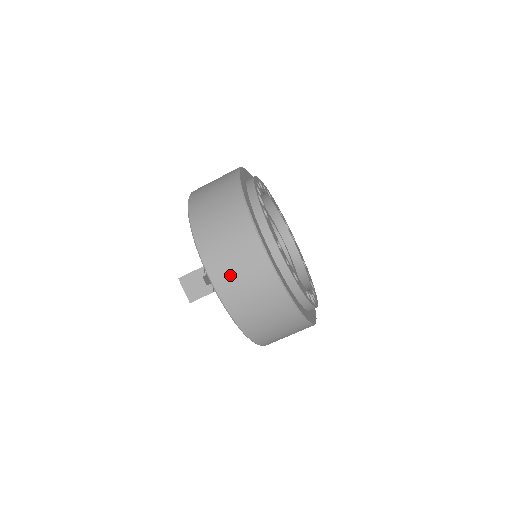
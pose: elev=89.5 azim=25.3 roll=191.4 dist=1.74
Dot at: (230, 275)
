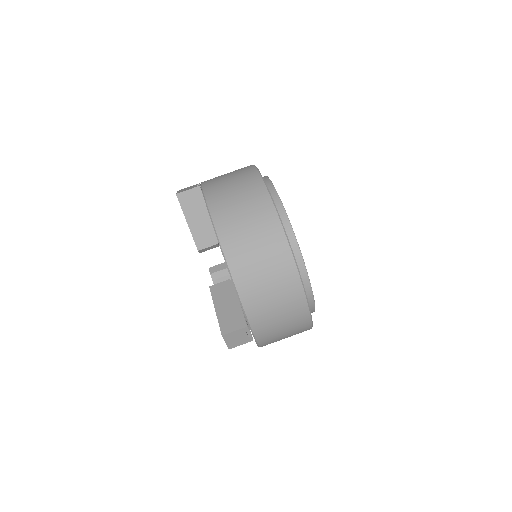
Dot at: (273, 329)
